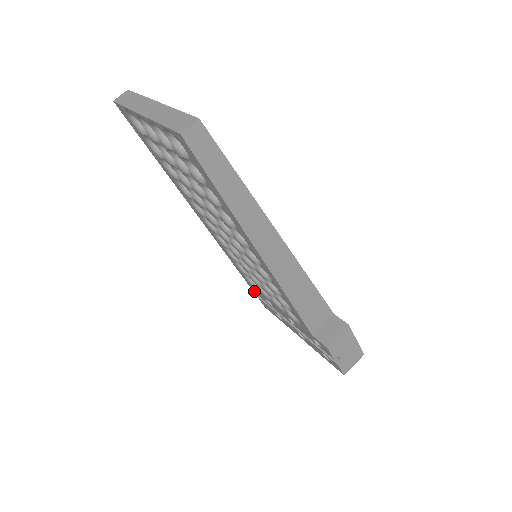
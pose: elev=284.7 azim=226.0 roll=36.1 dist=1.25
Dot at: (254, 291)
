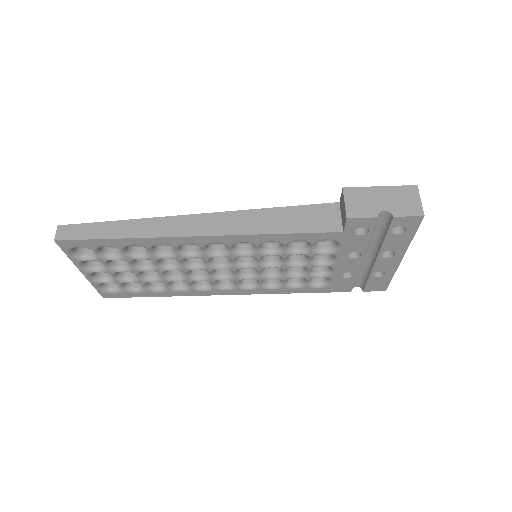
Dot at: (348, 290)
